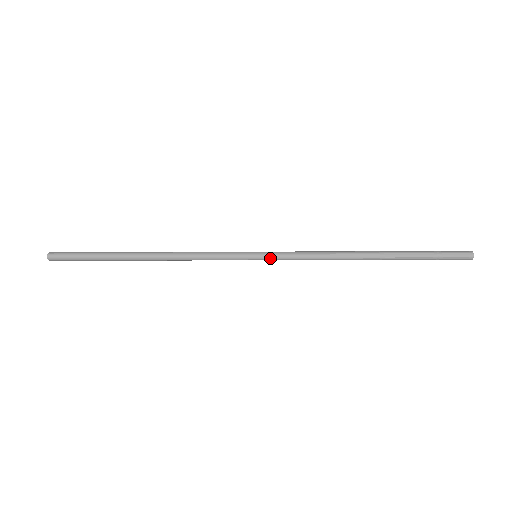
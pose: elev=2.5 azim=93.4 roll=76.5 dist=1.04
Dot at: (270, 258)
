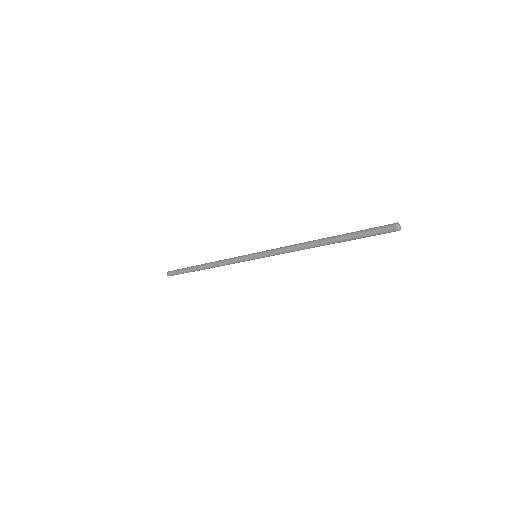
Dot at: (262, 257)
